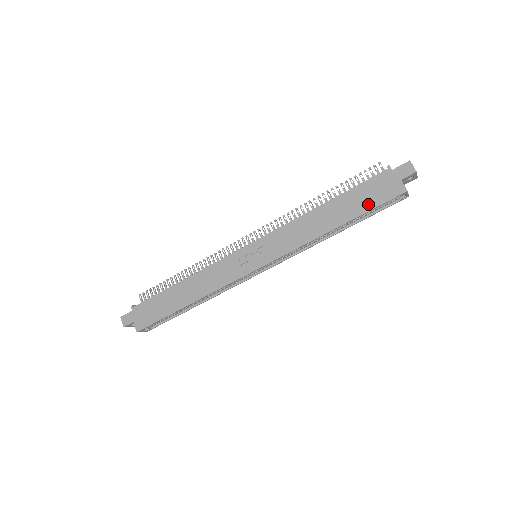
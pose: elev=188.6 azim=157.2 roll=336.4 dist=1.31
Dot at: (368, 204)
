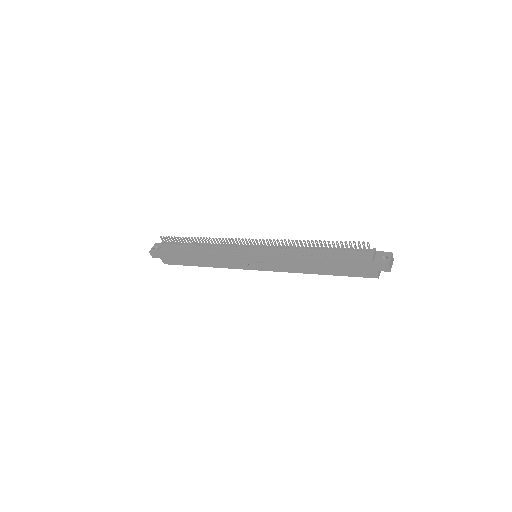
Dot at: (347, 273)
